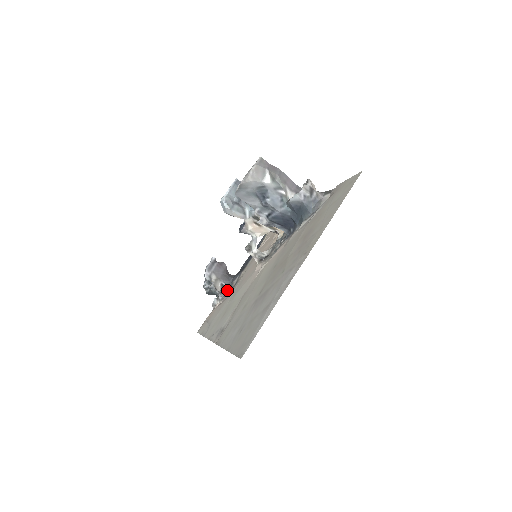
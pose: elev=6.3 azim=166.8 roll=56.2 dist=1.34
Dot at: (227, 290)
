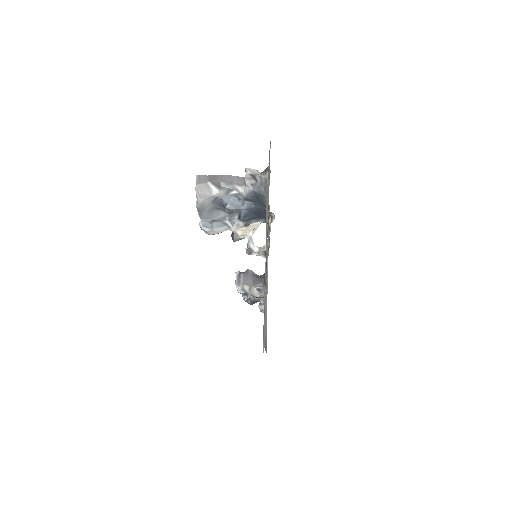
Dot at: (265, 291)
